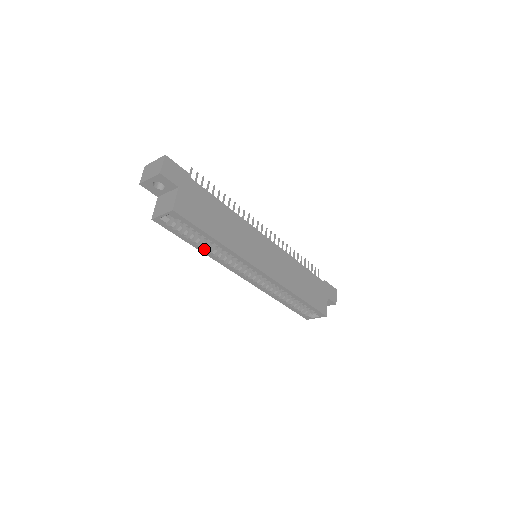
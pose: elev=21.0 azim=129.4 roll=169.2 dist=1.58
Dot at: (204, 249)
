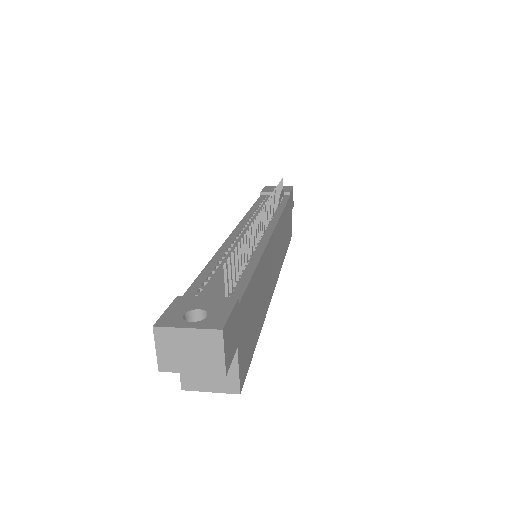
Dot at: occluded
